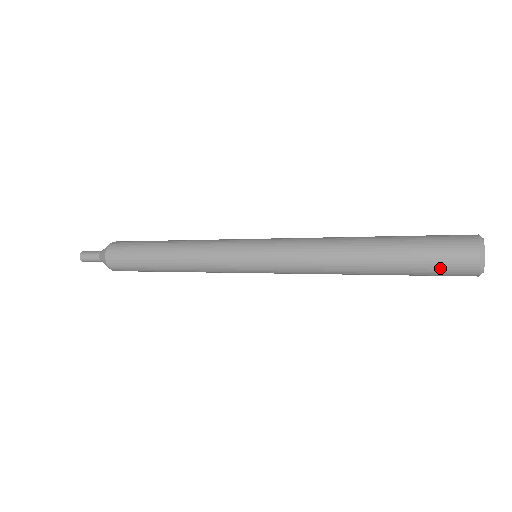
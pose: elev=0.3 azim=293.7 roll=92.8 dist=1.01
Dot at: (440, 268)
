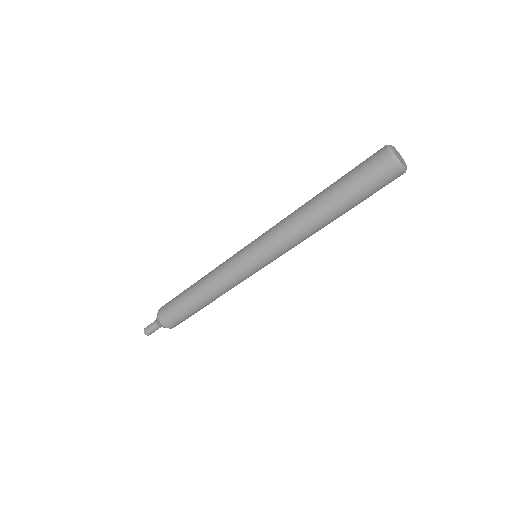
Dot at: (363, 166)
